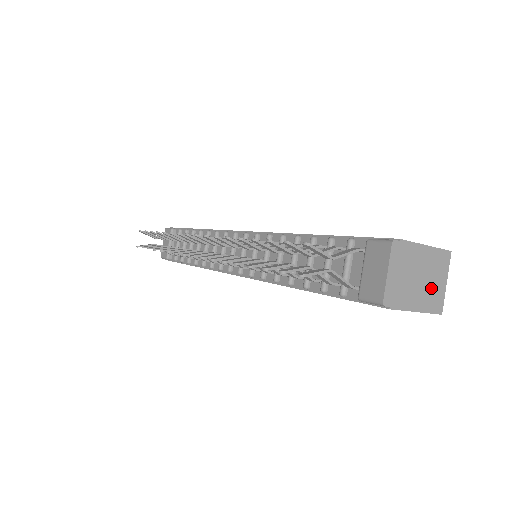
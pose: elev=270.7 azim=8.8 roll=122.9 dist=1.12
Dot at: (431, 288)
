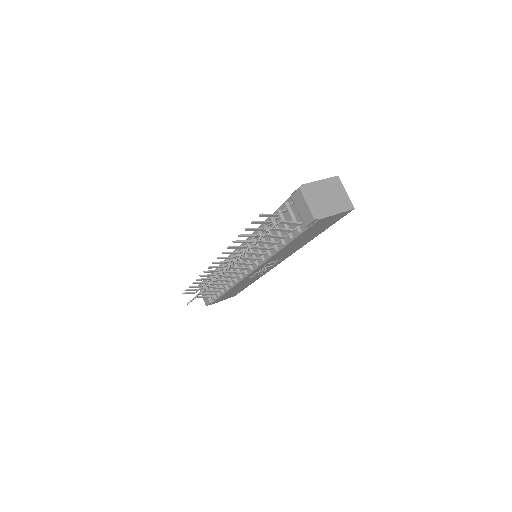
Dot at: (338, 199)
